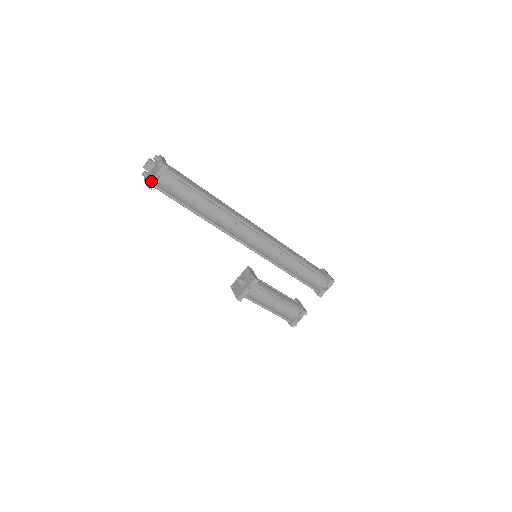
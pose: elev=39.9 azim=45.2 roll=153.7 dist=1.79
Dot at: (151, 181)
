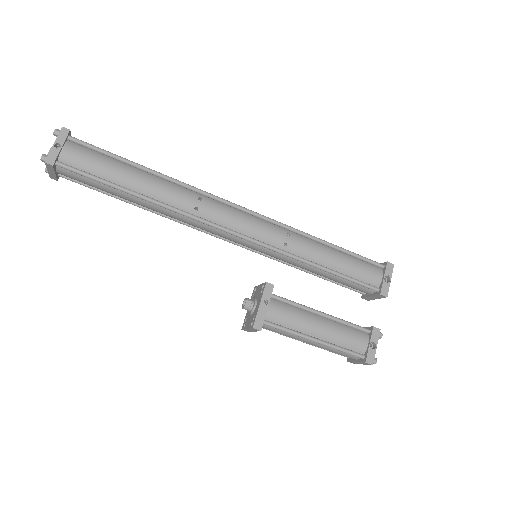
Dot at: (49, 153)
